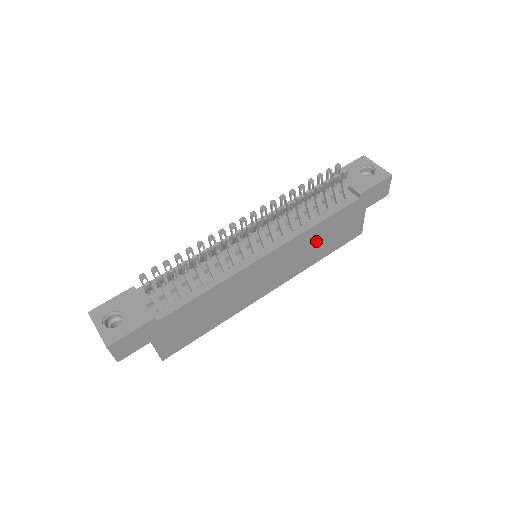
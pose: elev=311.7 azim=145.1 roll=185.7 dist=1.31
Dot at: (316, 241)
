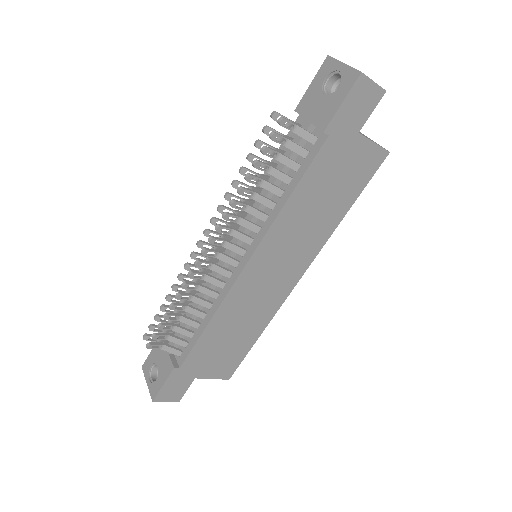
Dot at: (309, 211)
